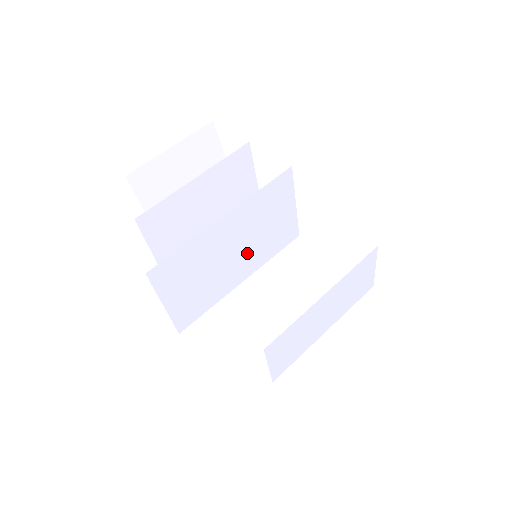
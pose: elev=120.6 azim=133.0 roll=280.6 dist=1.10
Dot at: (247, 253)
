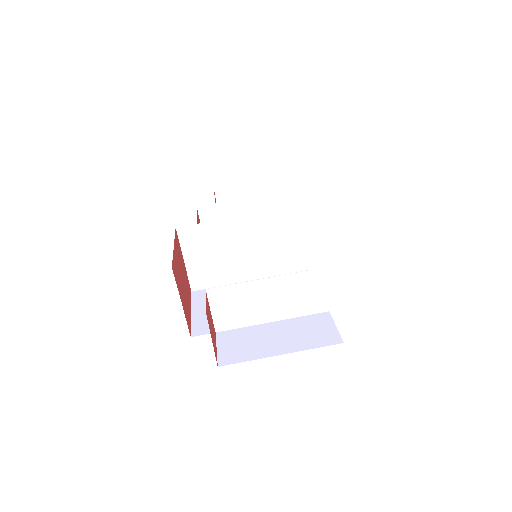
Dot at: (257, 257)
